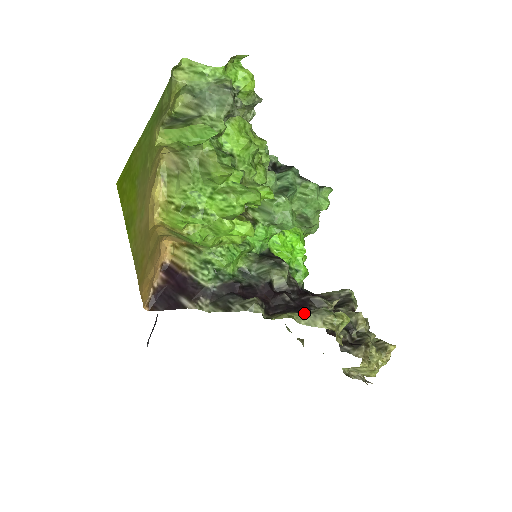
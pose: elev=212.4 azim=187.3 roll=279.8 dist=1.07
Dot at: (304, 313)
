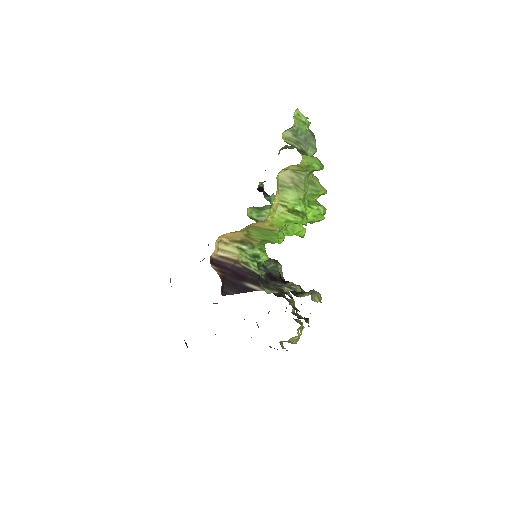
Dot at: (310, 293)
